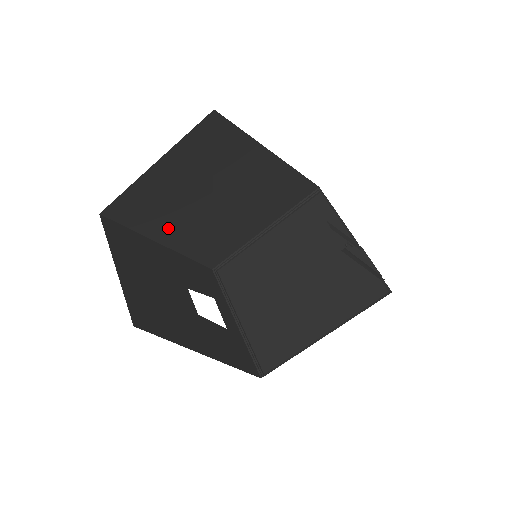
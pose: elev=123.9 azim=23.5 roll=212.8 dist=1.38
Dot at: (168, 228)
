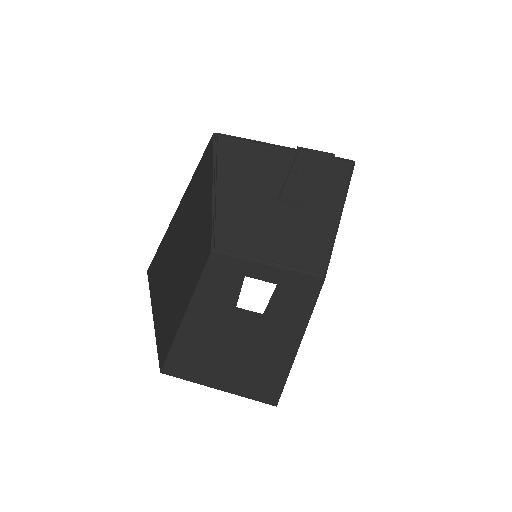
Dot at: (183, 303)
